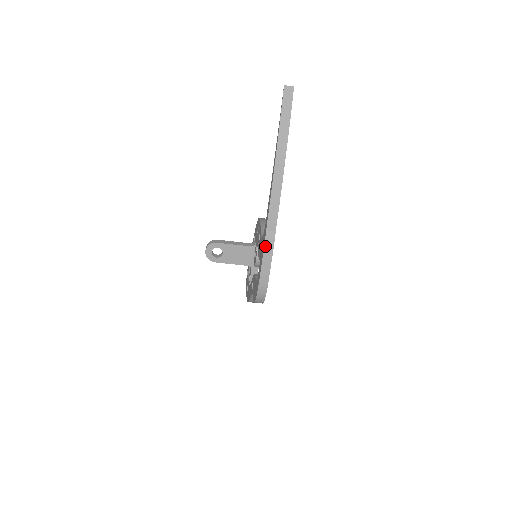
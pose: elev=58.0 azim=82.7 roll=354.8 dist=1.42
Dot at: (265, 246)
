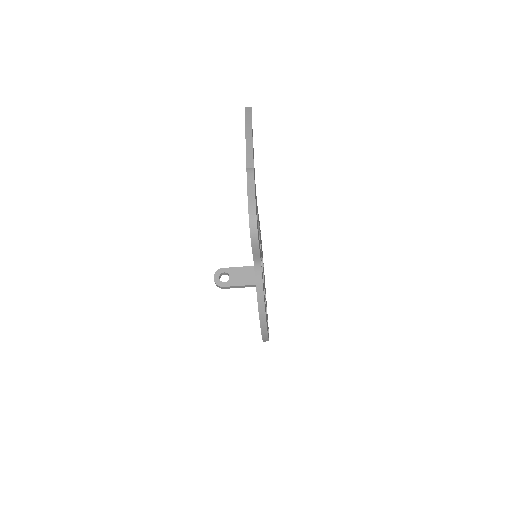
Dot at: (247, 177)
